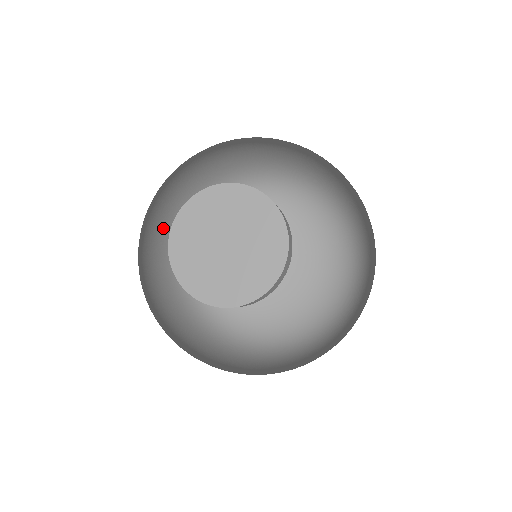
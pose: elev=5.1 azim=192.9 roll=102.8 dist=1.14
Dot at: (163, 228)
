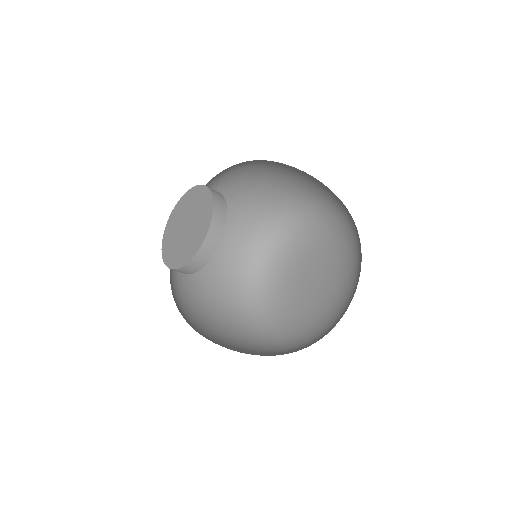
Dot at: (212, 290)
